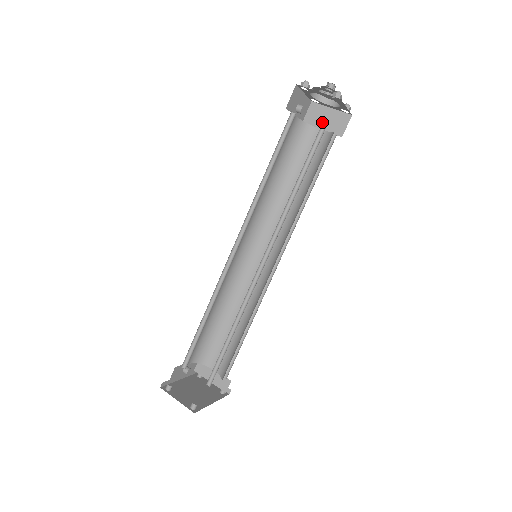
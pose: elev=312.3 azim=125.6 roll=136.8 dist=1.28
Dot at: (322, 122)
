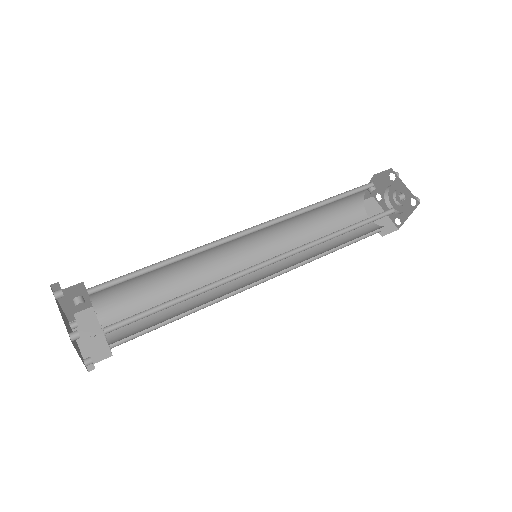
Dot at: (373, 215)
